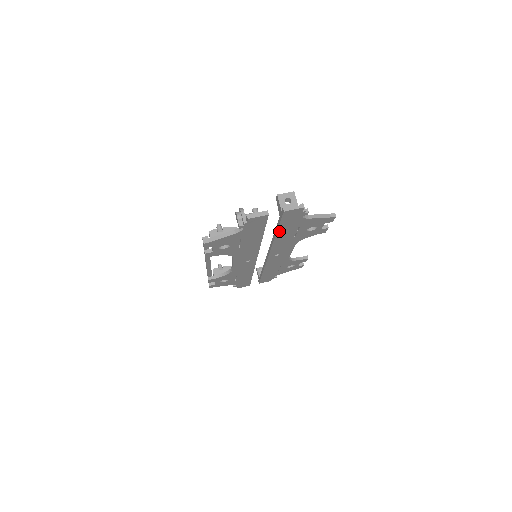
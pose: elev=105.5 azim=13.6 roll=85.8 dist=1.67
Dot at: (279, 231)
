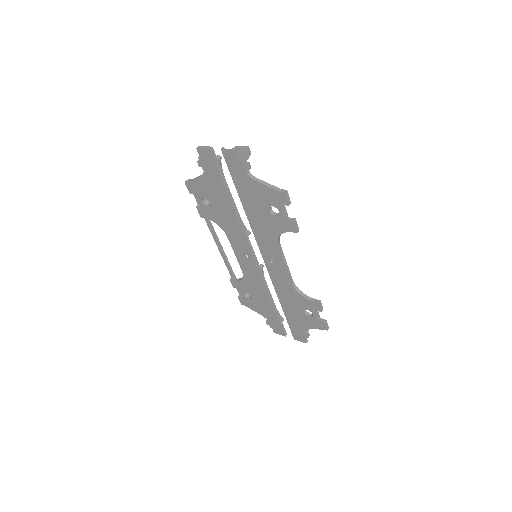
Dot at: (241, 196)
